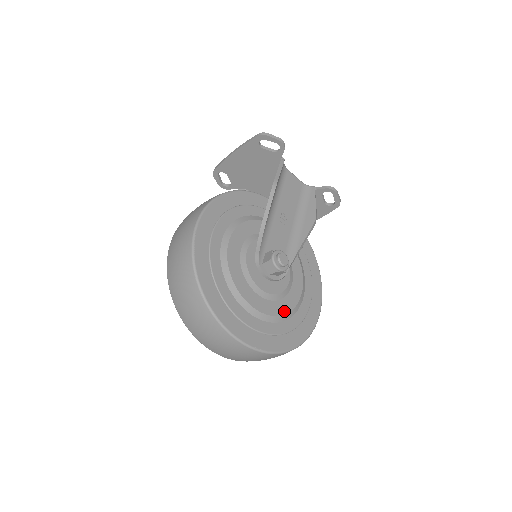
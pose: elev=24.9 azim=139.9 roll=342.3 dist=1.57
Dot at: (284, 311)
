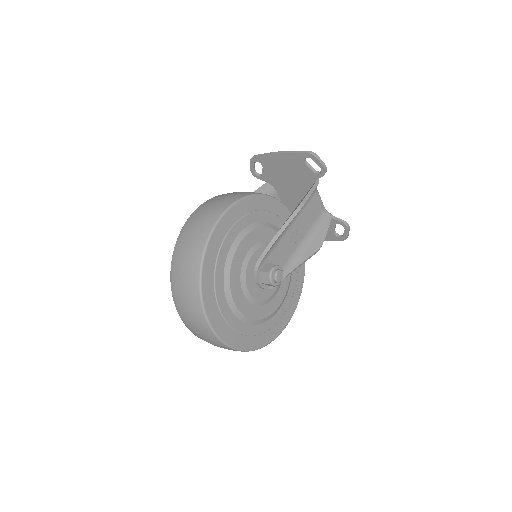
Dot at: (259, 317)
